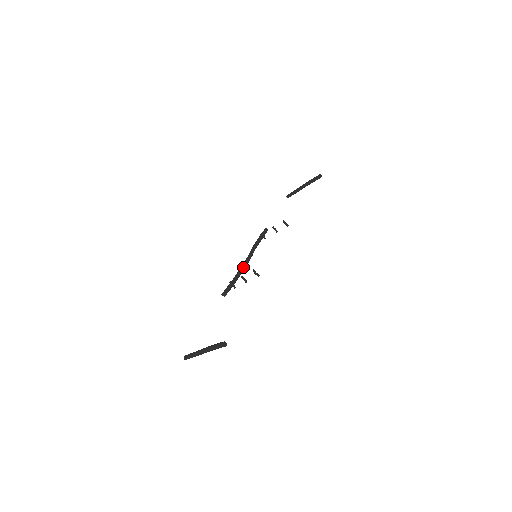
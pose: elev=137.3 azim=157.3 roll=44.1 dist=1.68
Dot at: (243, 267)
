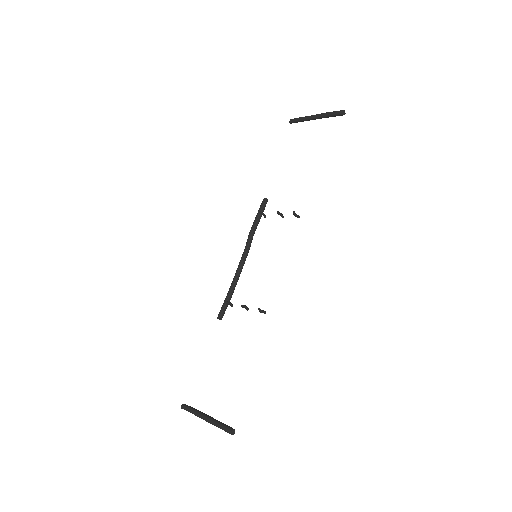
Dot at: (240, 271)
